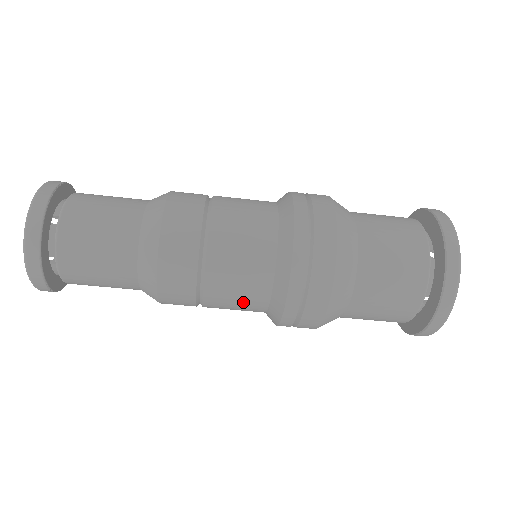
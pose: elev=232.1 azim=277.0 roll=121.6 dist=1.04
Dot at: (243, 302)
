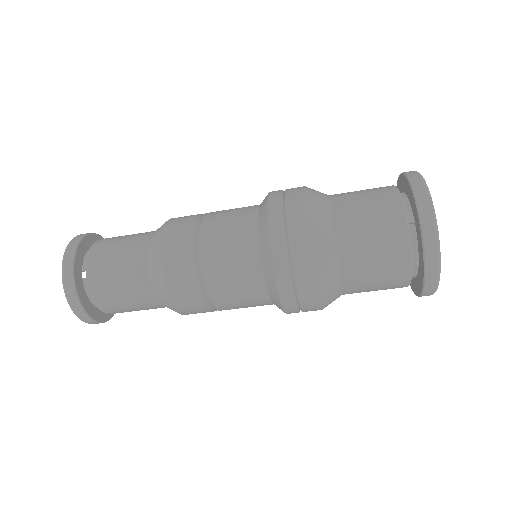
Dot at: (238, 266)
